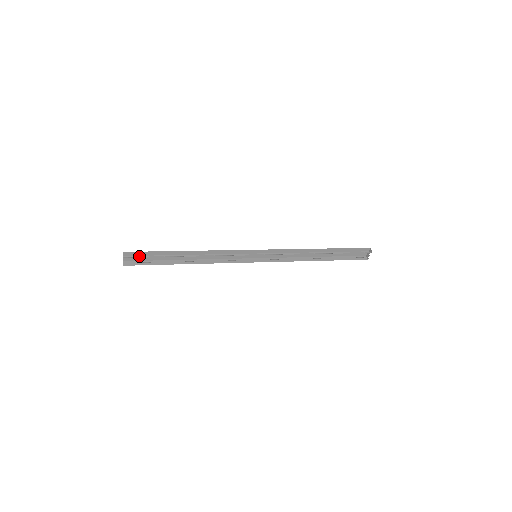
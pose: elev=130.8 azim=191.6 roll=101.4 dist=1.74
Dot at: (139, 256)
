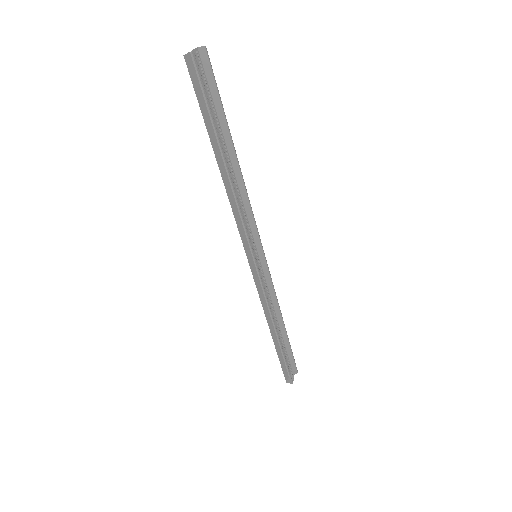
Dot at: (201, 80)
